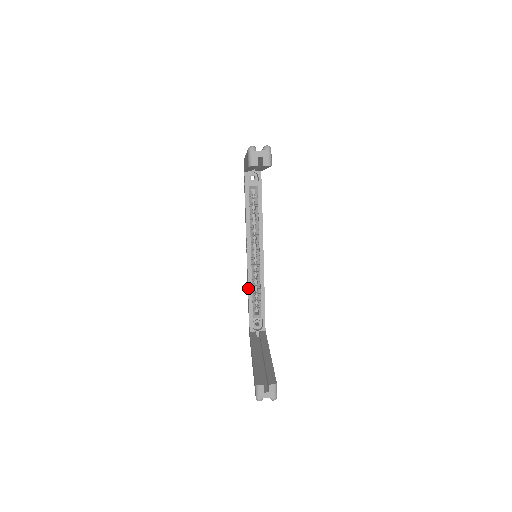
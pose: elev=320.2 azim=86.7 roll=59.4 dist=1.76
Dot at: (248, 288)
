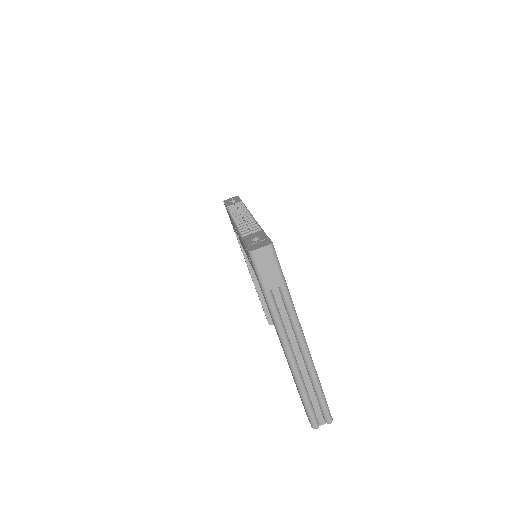
Dot at: occluded
